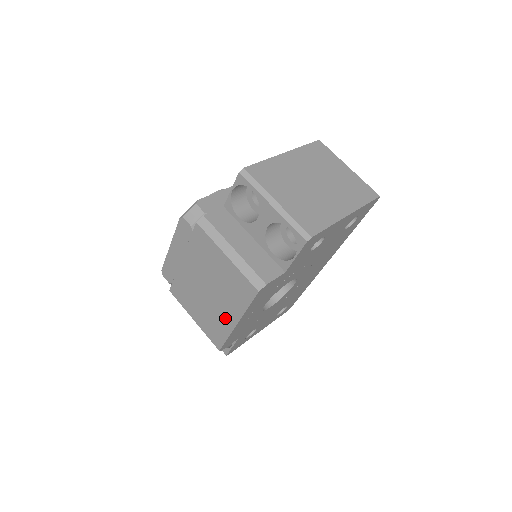
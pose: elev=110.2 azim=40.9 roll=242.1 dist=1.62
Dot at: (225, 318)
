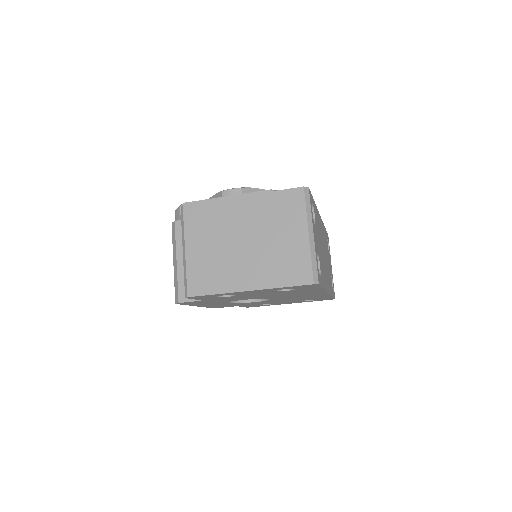
Dot at: occluded
